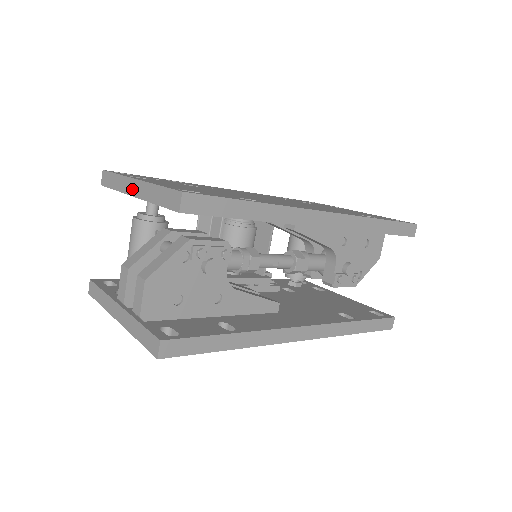
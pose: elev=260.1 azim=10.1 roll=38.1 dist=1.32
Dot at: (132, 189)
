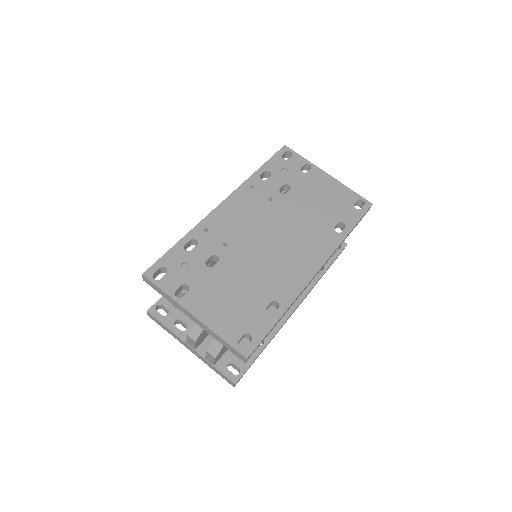
Dot at: (190, 316)
